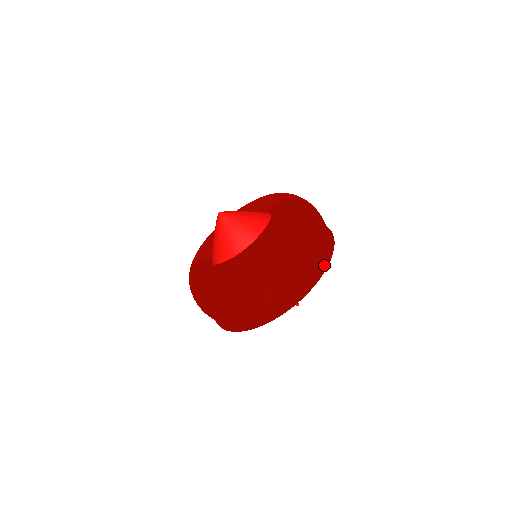
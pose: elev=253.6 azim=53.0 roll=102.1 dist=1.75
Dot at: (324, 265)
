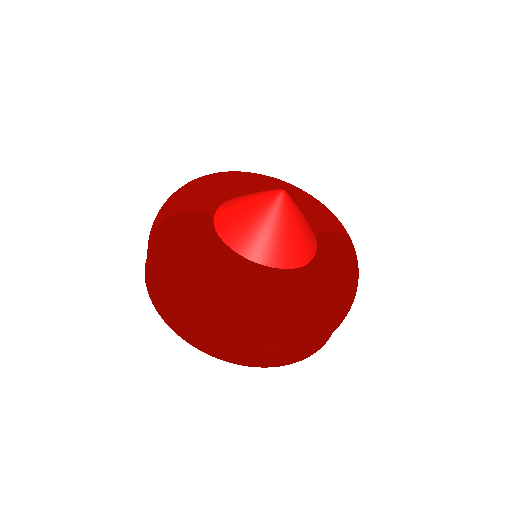
Dot at: (327, 339)
